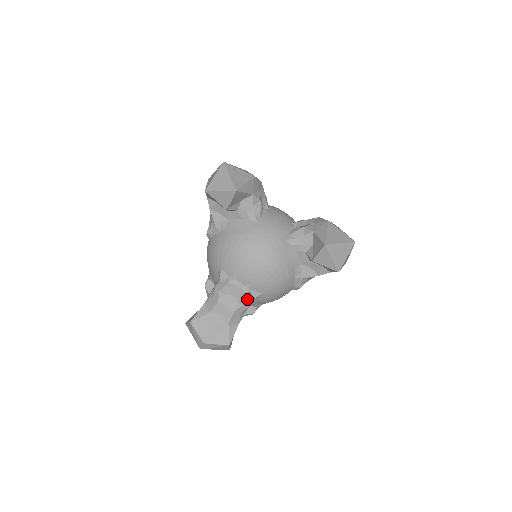
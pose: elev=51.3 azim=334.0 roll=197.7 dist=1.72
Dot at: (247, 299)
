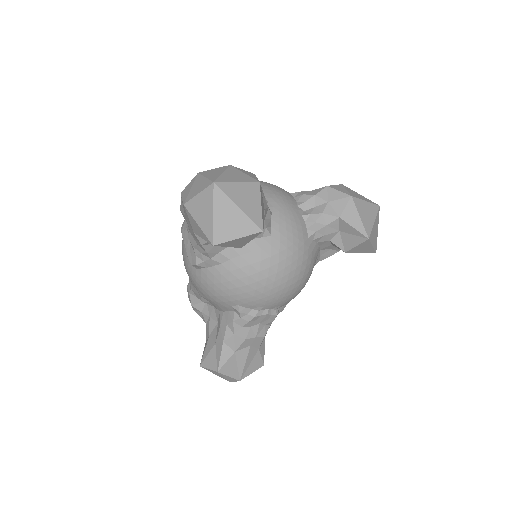
Dot at: occluded
